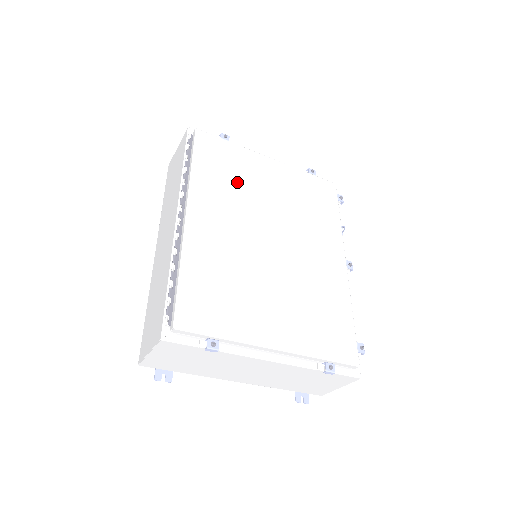
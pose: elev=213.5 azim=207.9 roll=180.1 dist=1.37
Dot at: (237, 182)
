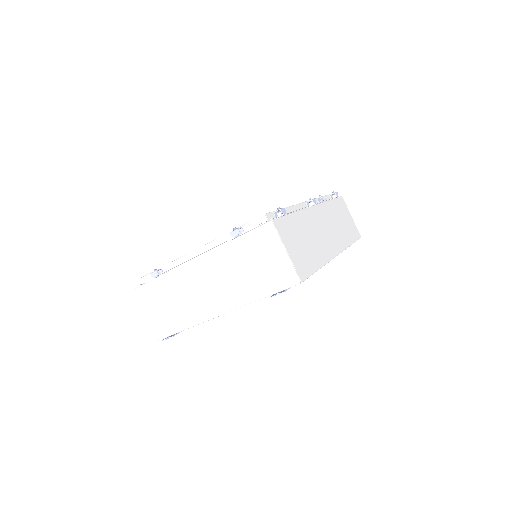
Dot at: occluded
